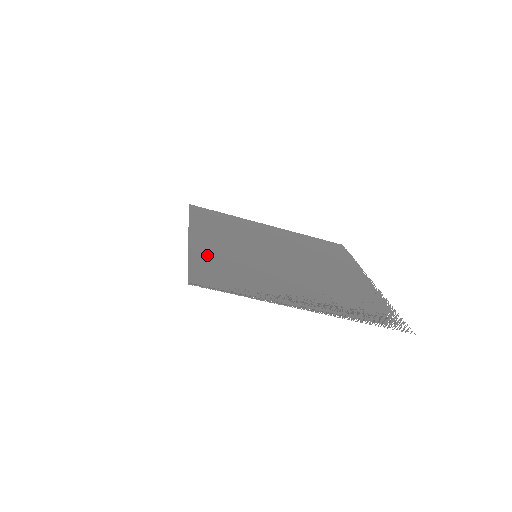
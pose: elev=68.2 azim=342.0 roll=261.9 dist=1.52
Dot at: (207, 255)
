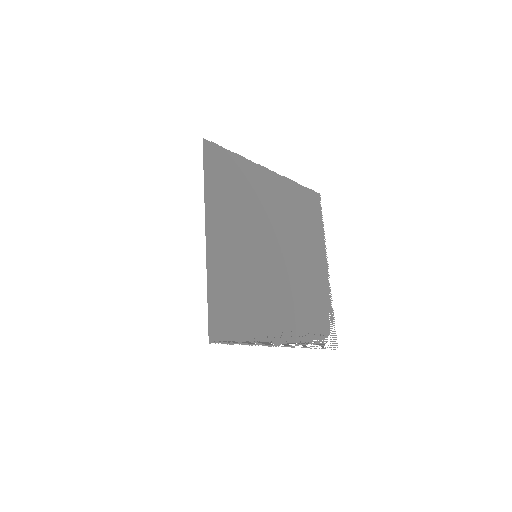
Dot at: (221, 274)
